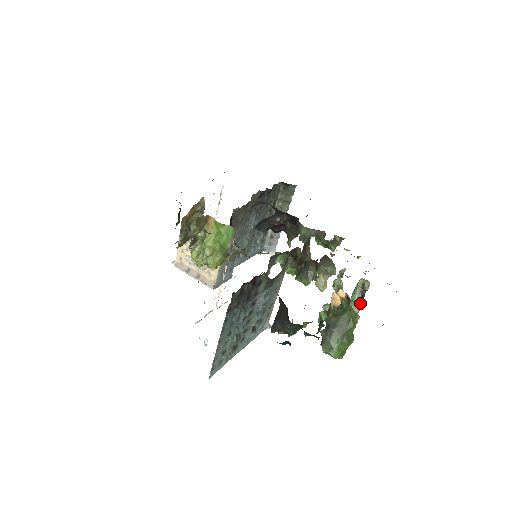
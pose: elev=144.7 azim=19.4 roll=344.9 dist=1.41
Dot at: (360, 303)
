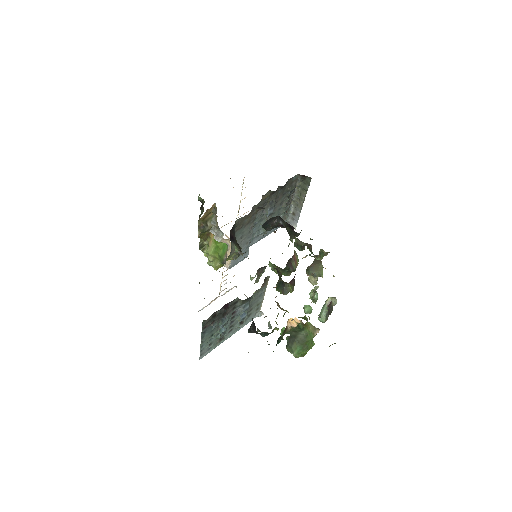
Dot at: (327, 315)
